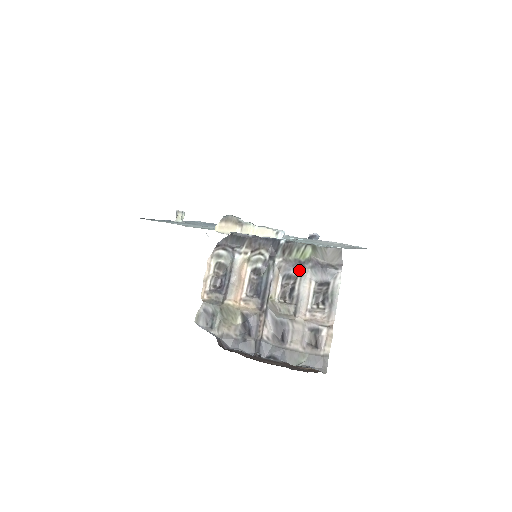
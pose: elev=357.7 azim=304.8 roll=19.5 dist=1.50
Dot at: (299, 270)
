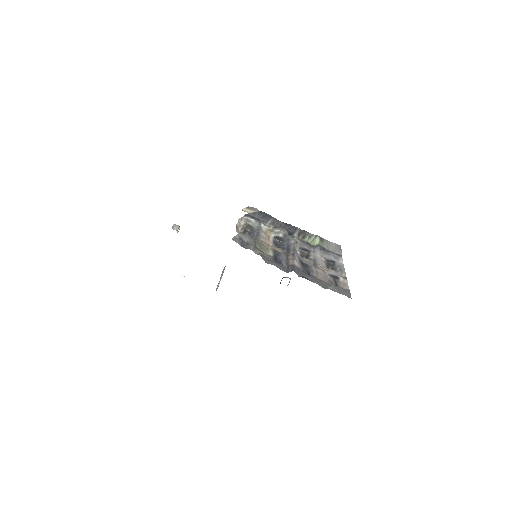
Dot at: (311, 248)
